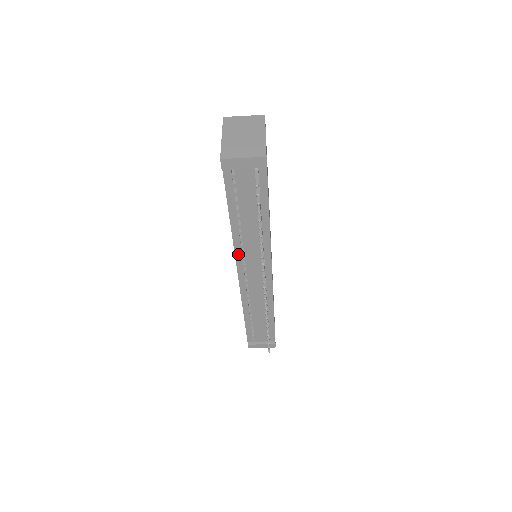
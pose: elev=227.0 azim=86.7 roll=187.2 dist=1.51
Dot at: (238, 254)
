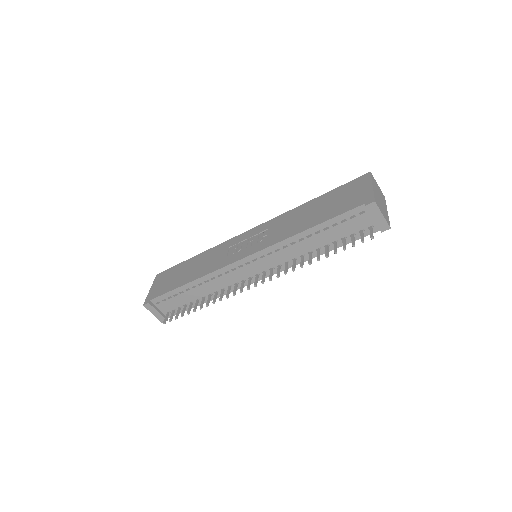
Dot at: (270, 249)
